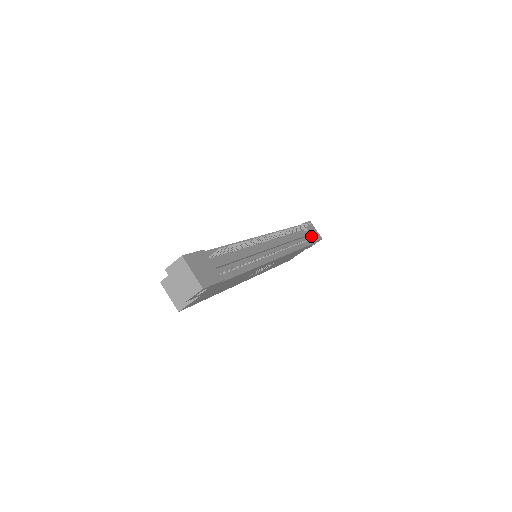
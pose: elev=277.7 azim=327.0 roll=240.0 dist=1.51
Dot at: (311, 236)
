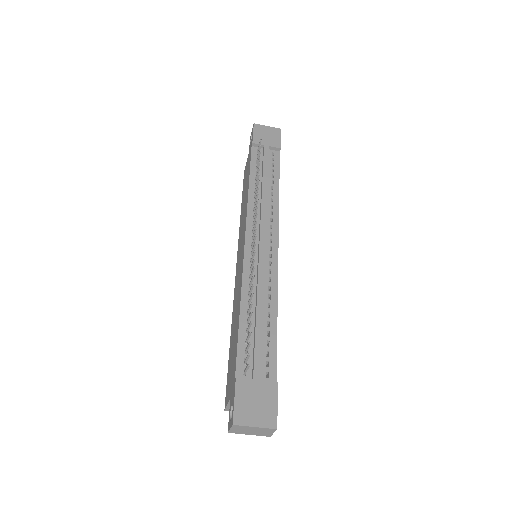
Dot at: (272, 147)
